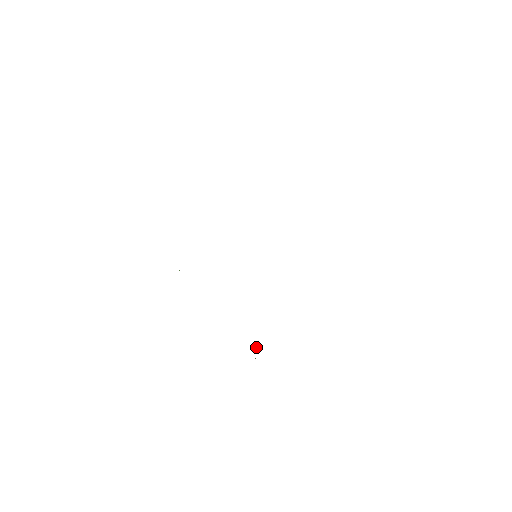
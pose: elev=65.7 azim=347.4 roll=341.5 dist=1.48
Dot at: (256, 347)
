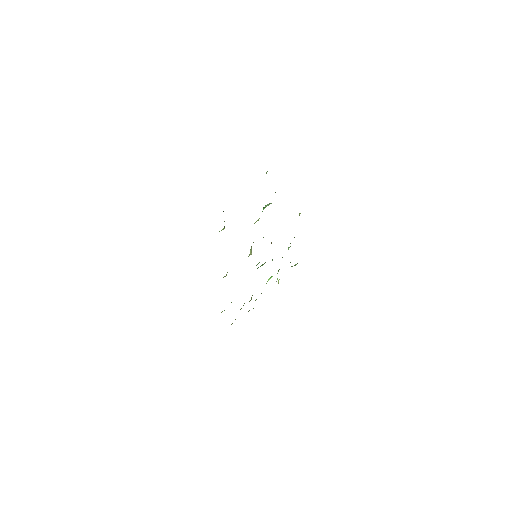
Dot at: occluded
